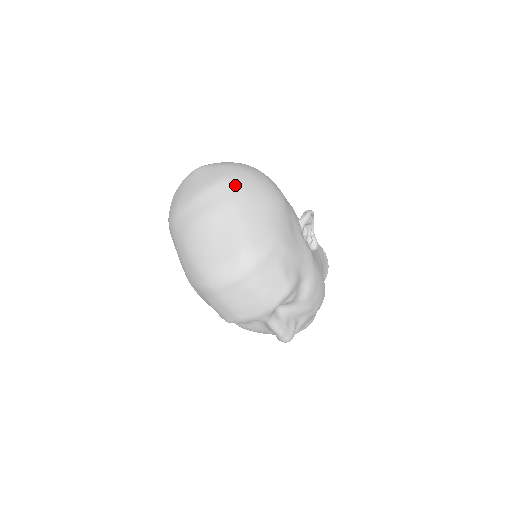
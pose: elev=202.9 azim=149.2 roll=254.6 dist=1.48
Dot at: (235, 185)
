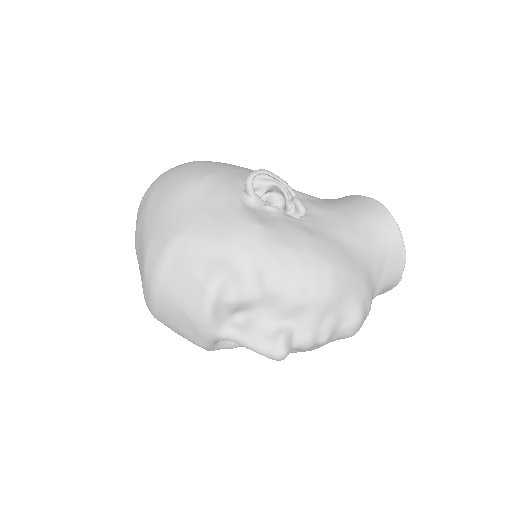
Dot at: (147, 196)
